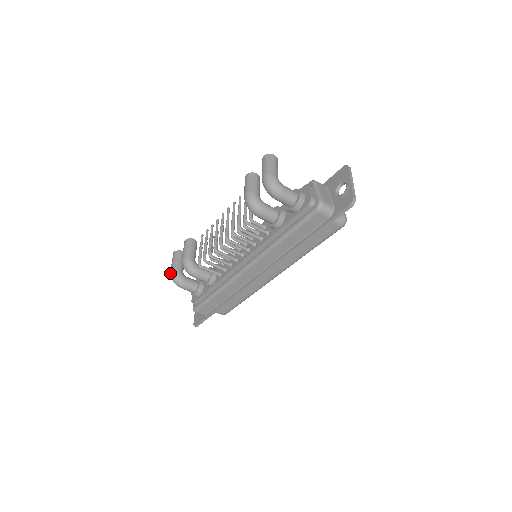
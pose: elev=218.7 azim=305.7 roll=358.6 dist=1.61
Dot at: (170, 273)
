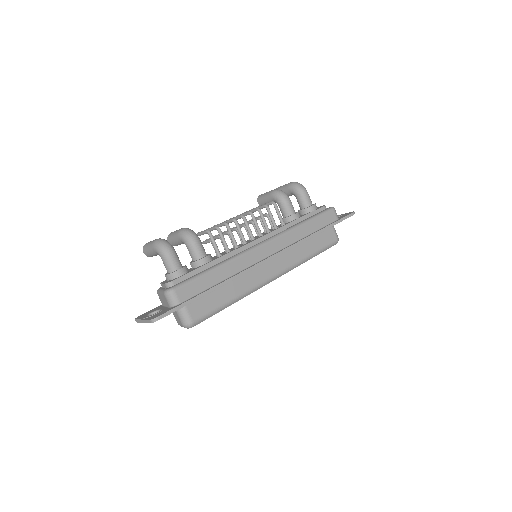
Dot at: (156, 240)
